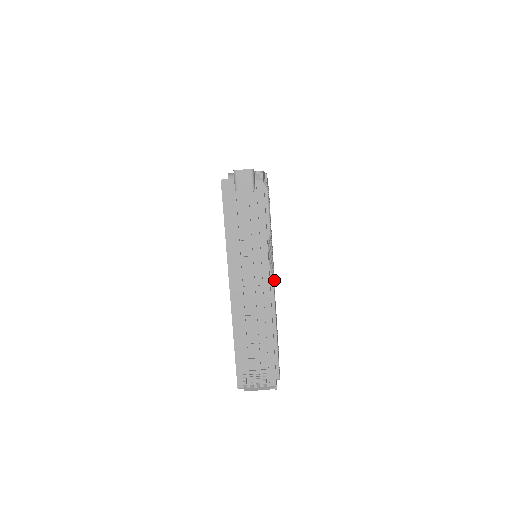
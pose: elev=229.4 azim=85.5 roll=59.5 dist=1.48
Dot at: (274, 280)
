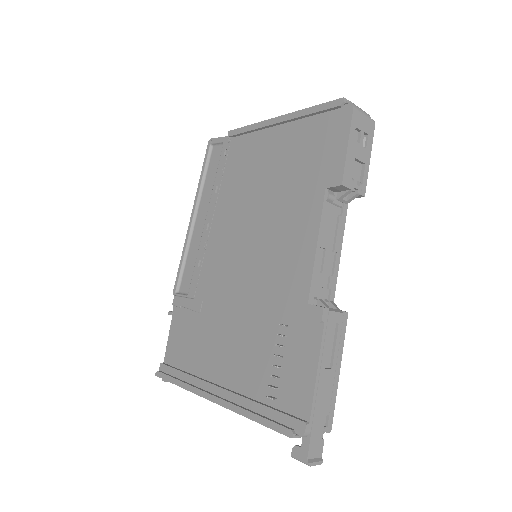
Dot at: occluded
